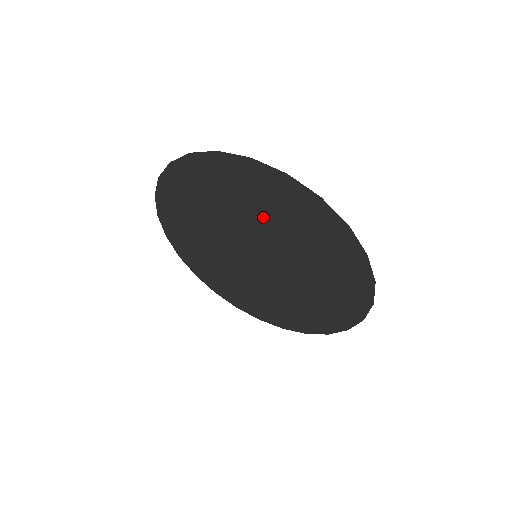
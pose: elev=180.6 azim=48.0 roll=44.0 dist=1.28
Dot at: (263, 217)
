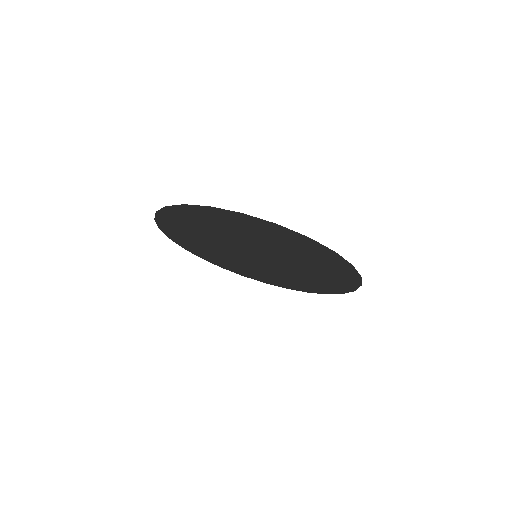
Dot at: (231, 233)
